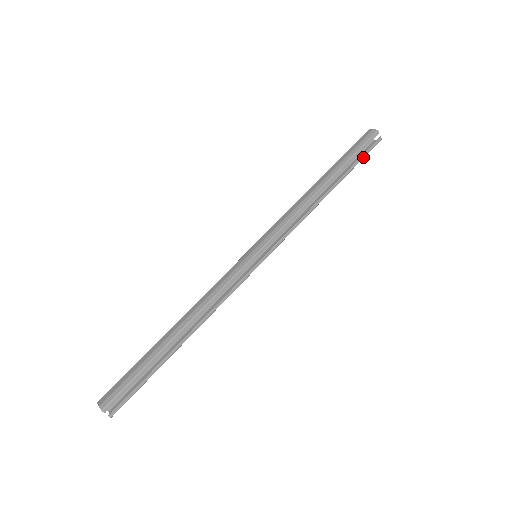
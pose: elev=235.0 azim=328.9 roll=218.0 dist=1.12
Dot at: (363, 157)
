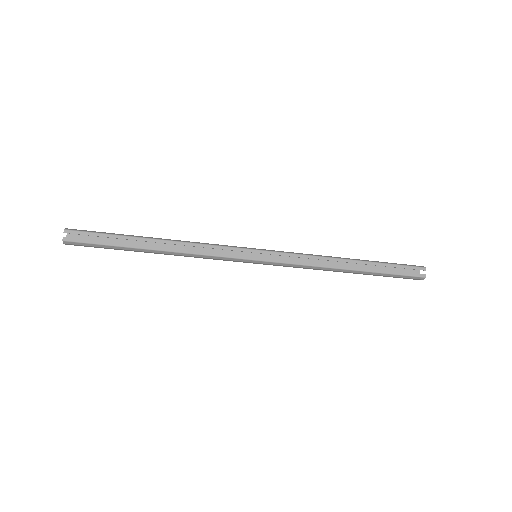
Dot at: (399, 274)
